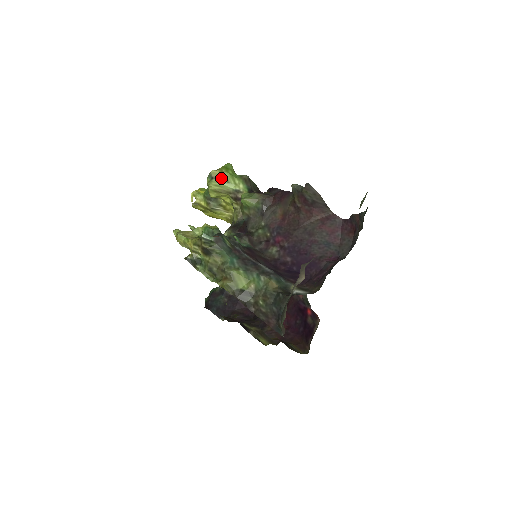
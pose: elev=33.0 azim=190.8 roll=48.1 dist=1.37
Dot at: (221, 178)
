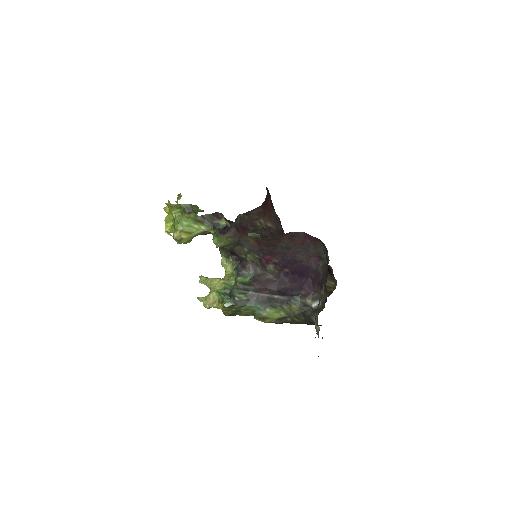
Dot at: (185, 235)
